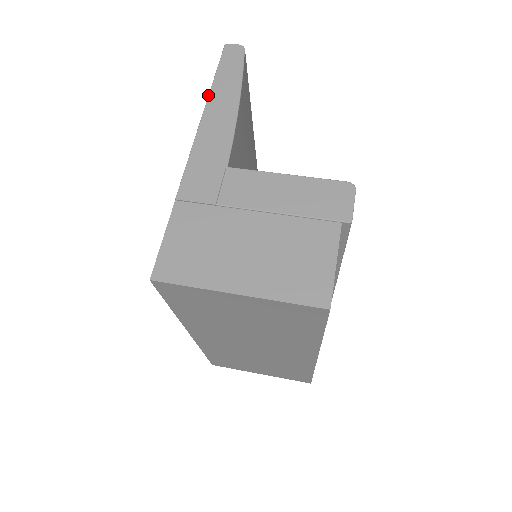
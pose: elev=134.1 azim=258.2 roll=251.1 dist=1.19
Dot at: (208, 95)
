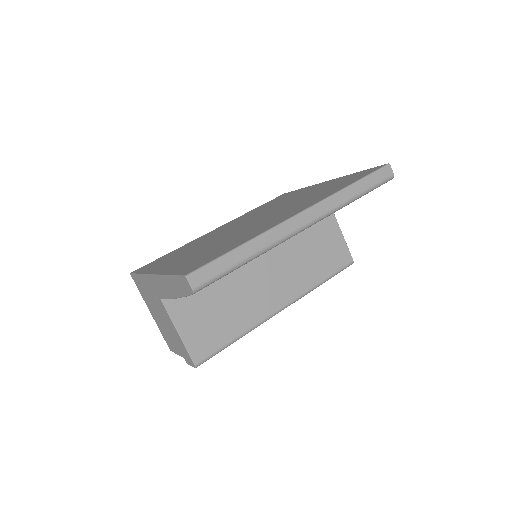
Dot at: (165, 275)
